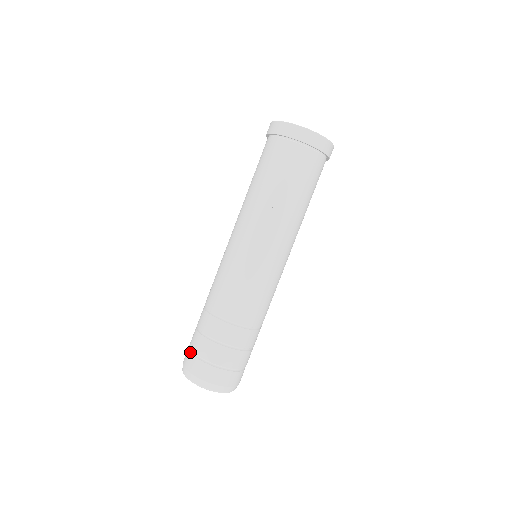
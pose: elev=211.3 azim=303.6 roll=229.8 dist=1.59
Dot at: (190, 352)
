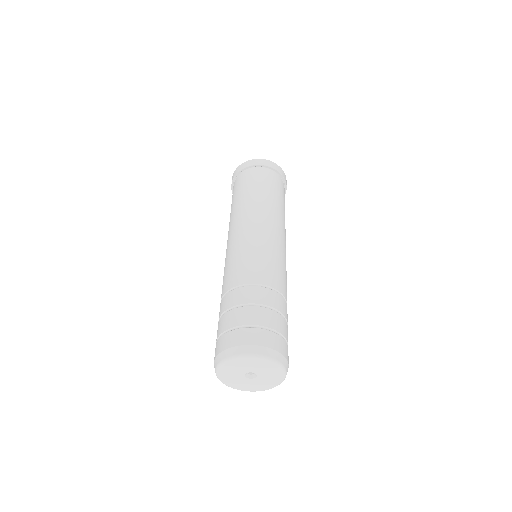
Dot at: (217, 341)
